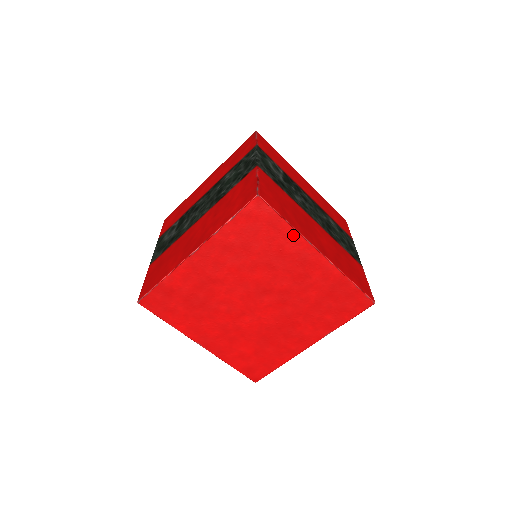
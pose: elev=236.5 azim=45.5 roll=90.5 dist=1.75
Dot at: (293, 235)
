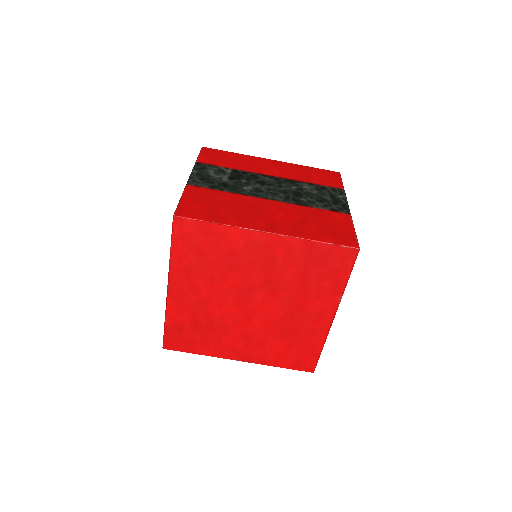
Dot at: (230, 231)
